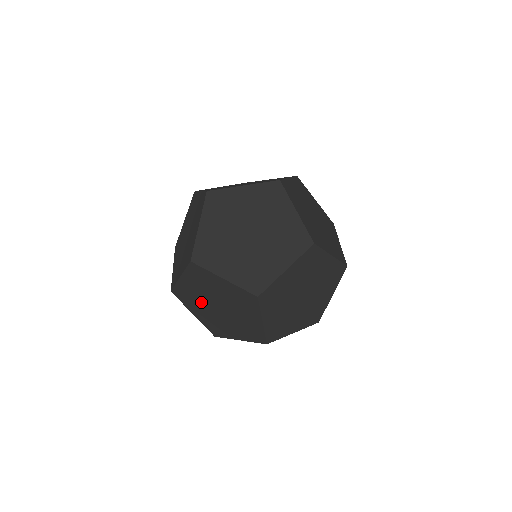
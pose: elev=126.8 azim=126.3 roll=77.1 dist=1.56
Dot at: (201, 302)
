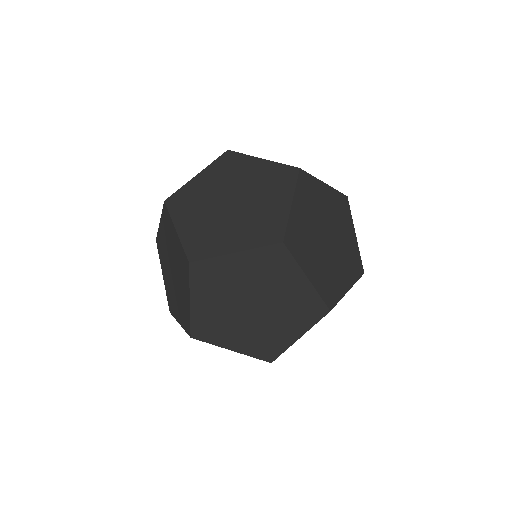
Dot at: (166, 260)
